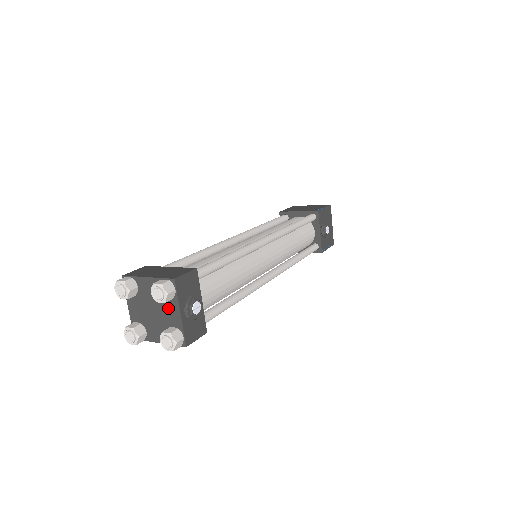
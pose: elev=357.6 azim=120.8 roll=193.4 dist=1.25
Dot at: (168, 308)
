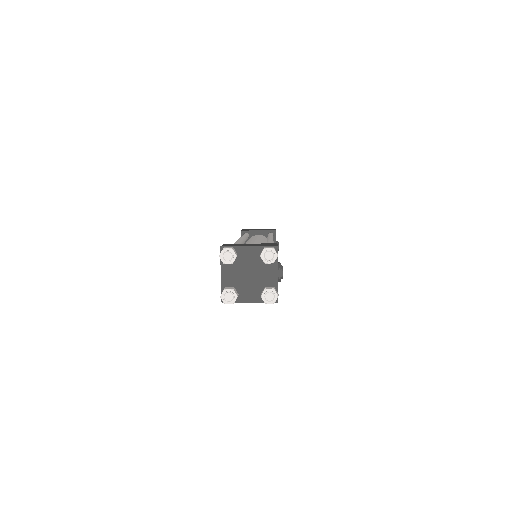
Dot at: (266, 271)
